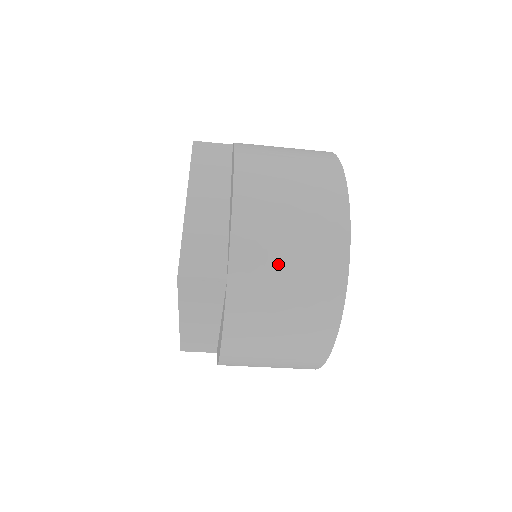
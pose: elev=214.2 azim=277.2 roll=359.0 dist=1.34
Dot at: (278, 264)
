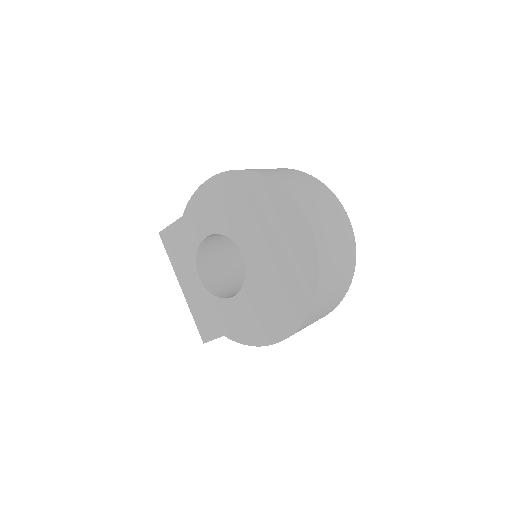
Dot at: occluded
